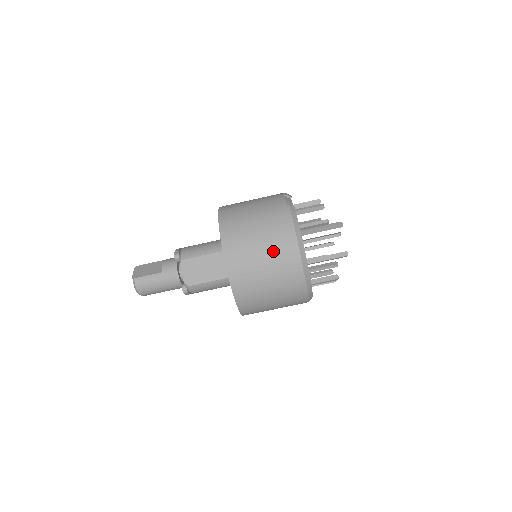
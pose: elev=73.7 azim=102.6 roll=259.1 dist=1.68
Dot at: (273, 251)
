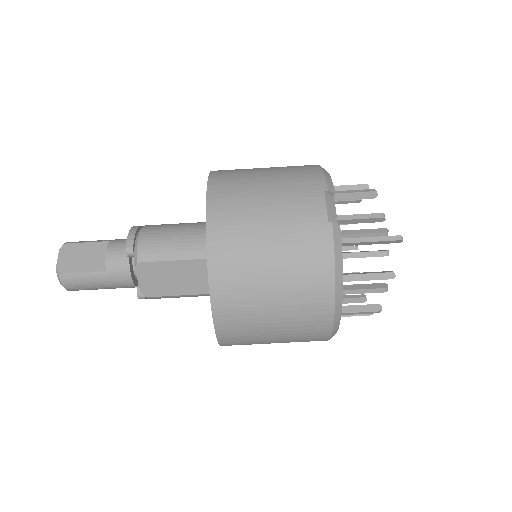
Dot at: (292, 302)
